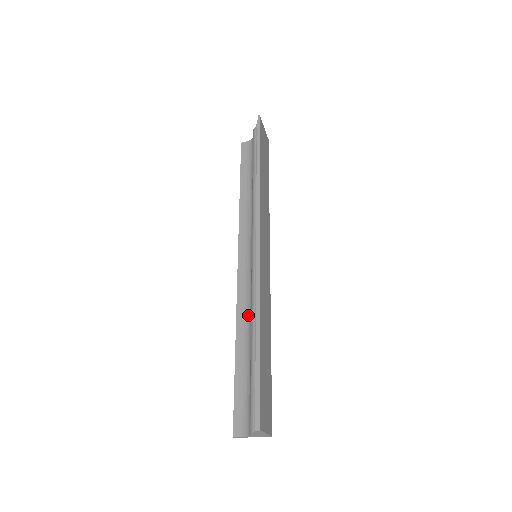
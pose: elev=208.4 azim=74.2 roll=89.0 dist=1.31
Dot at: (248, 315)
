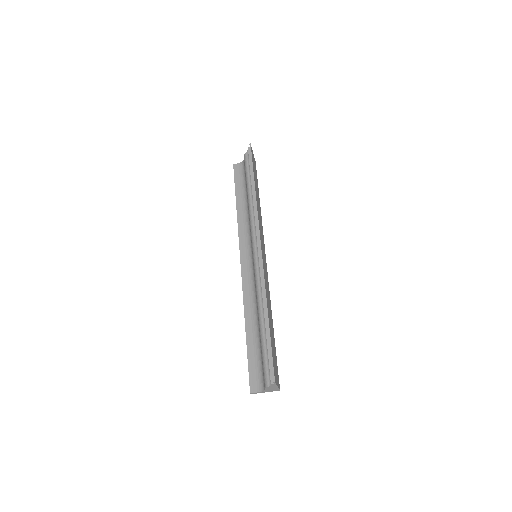
Dot at: (253, 302)
